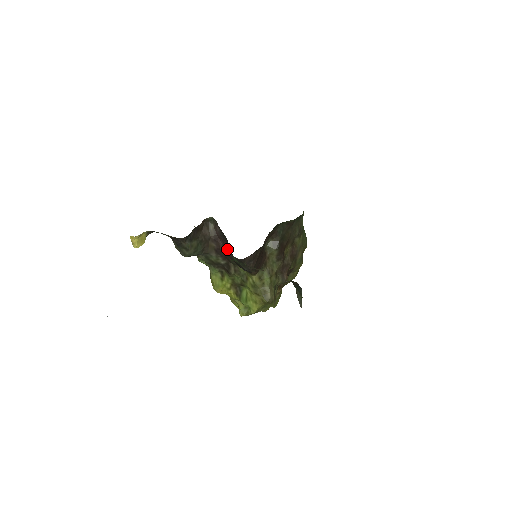
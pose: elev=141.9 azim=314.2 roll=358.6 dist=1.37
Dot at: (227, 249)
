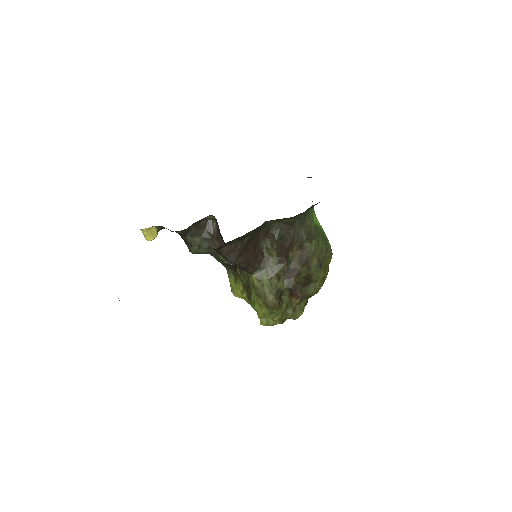
Dot at: occluded
